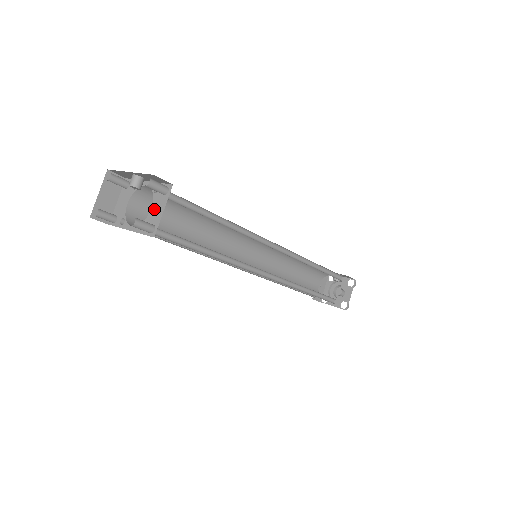
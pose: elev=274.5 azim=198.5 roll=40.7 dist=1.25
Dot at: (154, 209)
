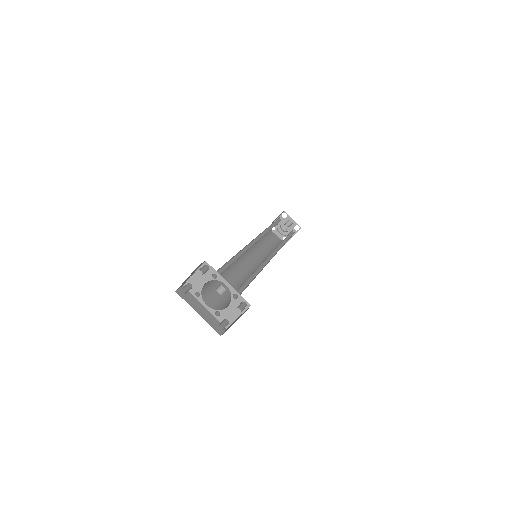
Dot at: (230, 309)
